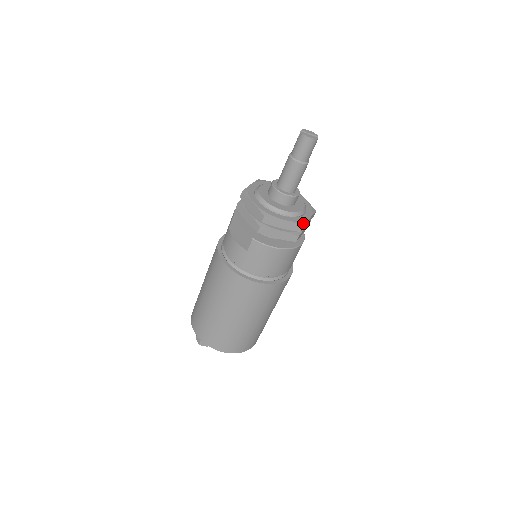
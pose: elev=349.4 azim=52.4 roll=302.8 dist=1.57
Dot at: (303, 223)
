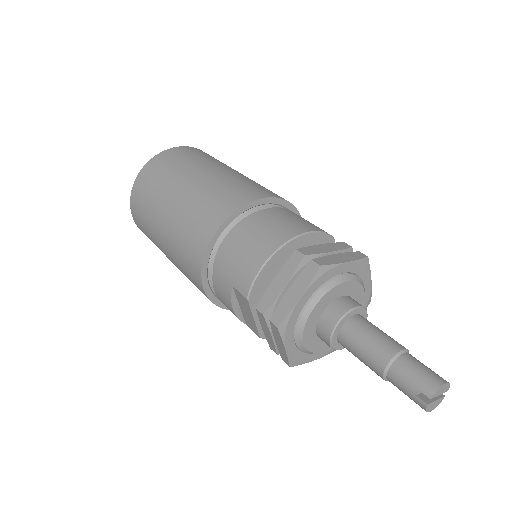
Dot at: occluded
